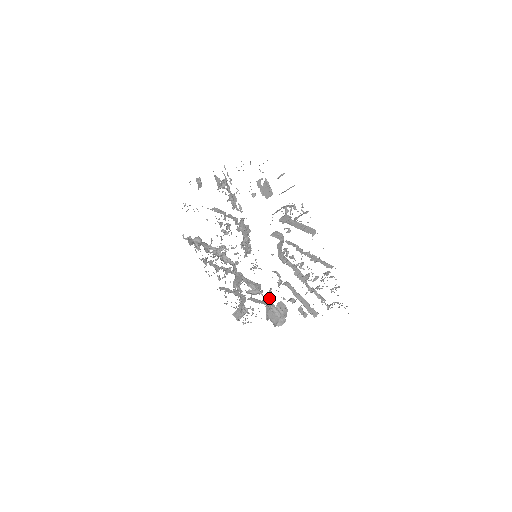
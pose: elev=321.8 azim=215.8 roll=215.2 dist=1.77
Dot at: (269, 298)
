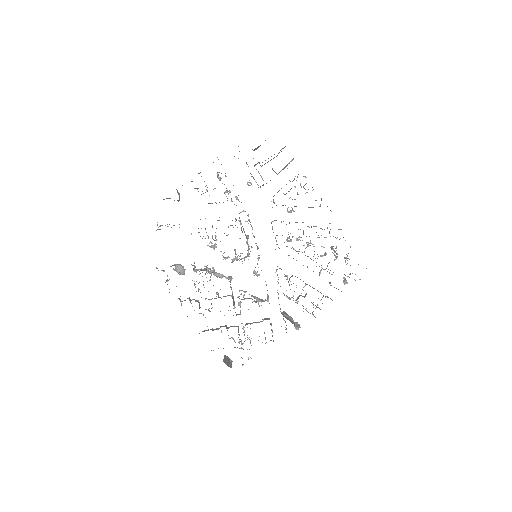
Dot at: occluded
